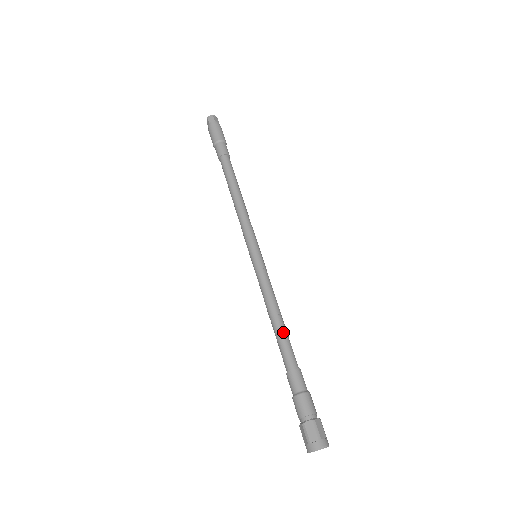
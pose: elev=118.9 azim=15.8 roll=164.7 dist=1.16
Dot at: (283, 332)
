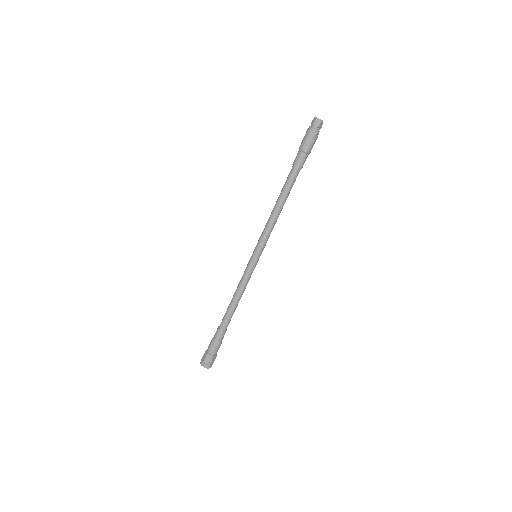
Dot at: (233, 310)
